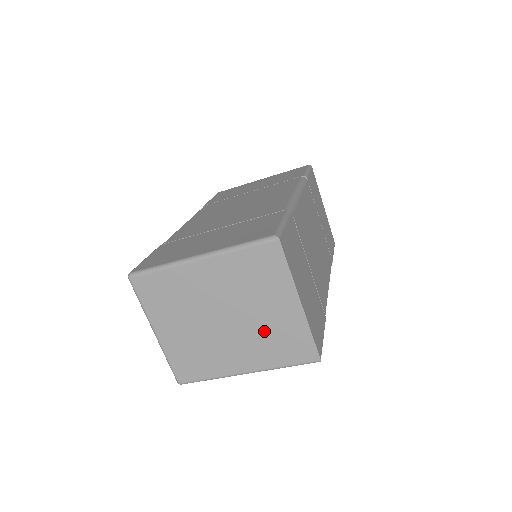
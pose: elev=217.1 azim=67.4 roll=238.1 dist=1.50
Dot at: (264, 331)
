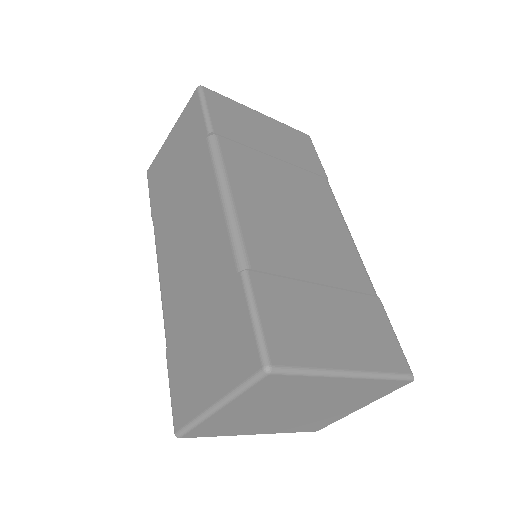
Dot at: (312, 417)
